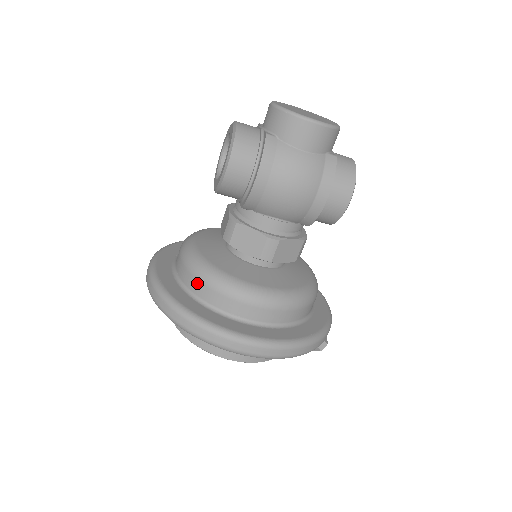
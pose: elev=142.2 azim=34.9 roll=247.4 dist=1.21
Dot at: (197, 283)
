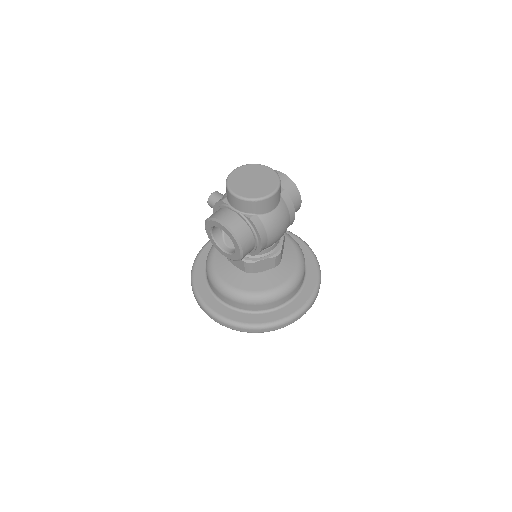
Dot at: (256, 306)
